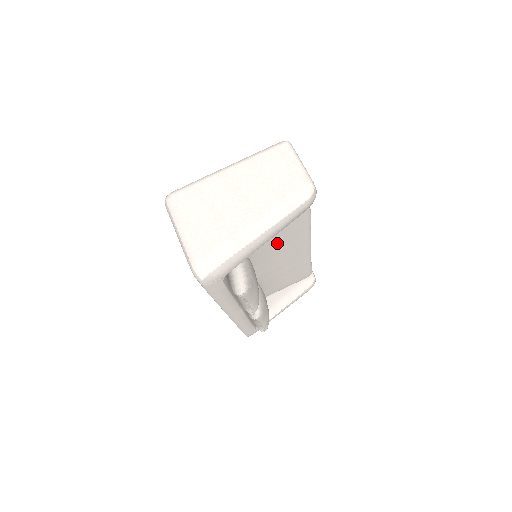
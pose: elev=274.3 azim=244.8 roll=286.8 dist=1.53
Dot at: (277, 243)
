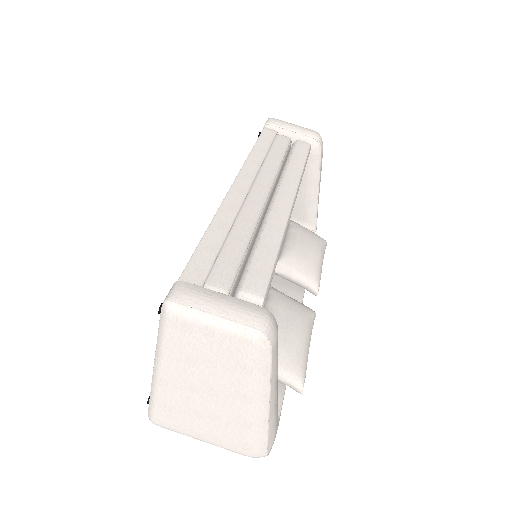
Dot at: occluded
